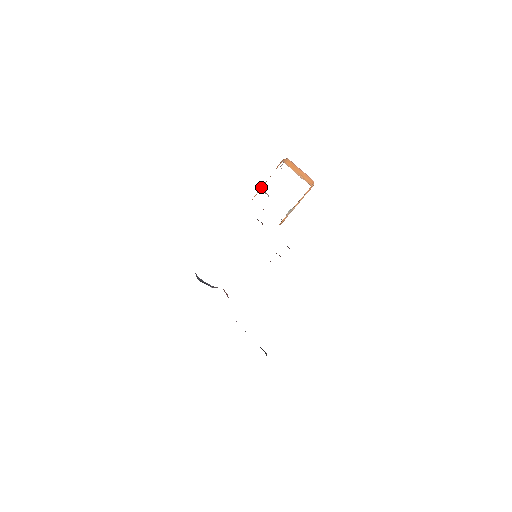
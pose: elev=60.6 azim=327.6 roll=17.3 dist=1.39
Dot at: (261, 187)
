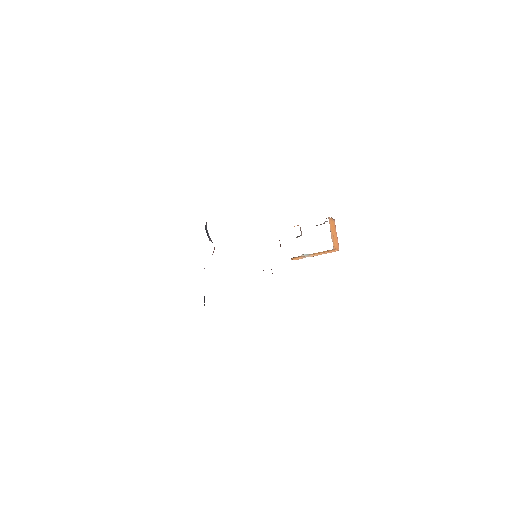
Dot at: occluded
